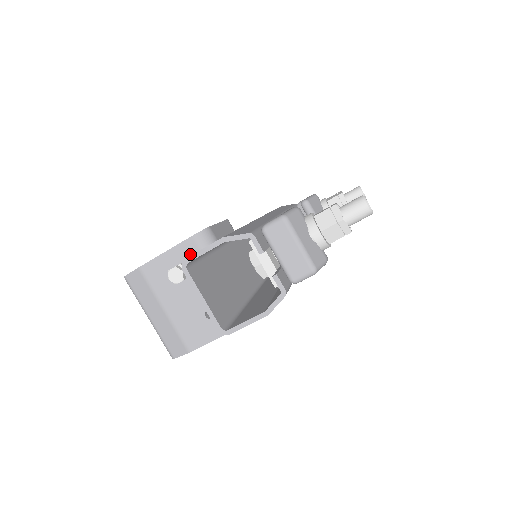
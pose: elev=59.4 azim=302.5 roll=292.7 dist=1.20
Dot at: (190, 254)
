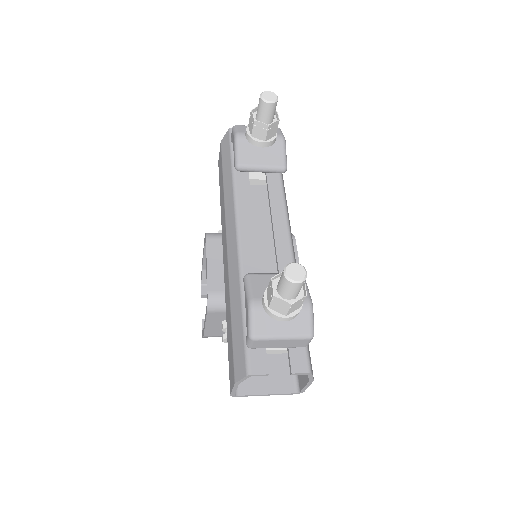
Dot at: (220, 317)
